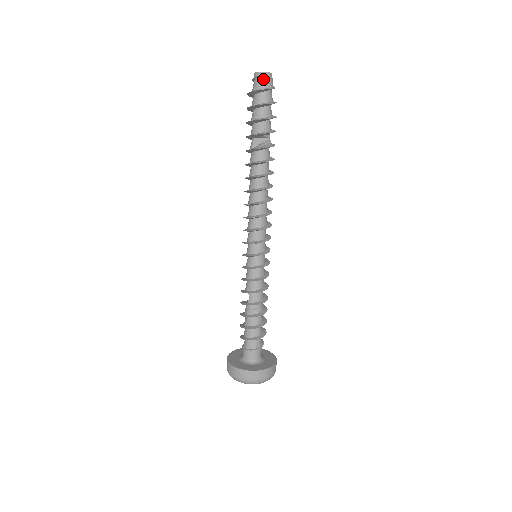
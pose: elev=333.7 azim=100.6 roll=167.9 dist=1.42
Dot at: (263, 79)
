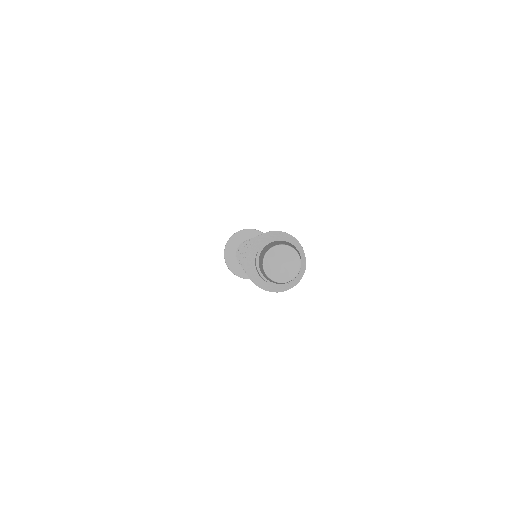
Dot at: (288, 281)
